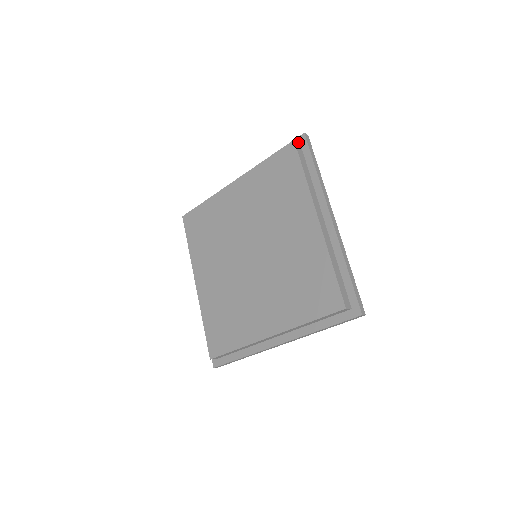
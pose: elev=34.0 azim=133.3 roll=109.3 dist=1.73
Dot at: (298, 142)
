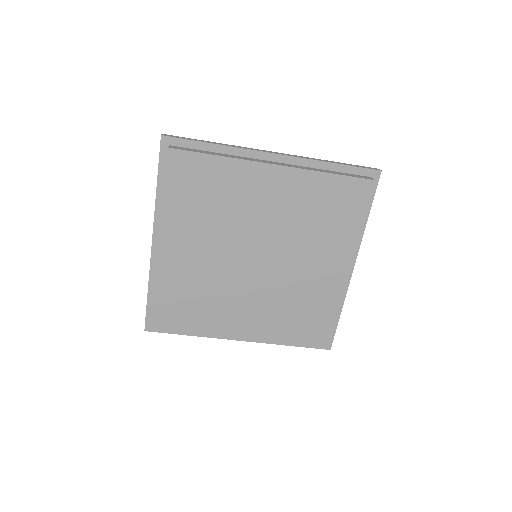
Dot at: (372, 178)
